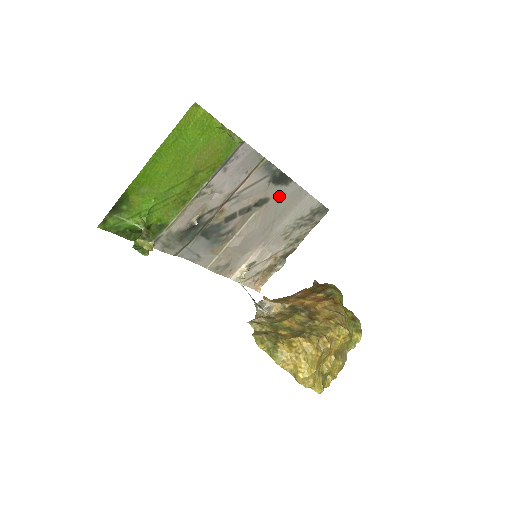
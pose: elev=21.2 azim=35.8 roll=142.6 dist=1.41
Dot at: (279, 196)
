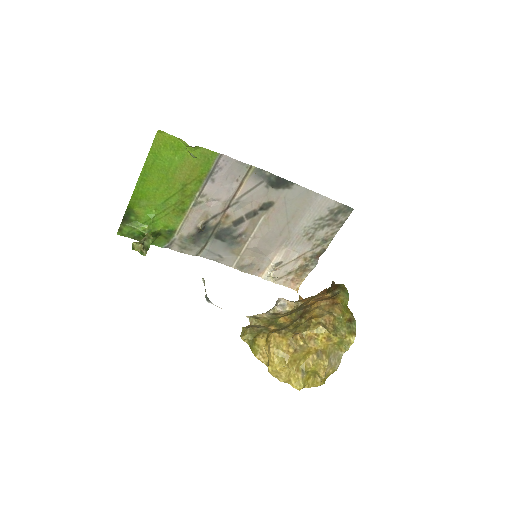
Dot at: (284, 199)
